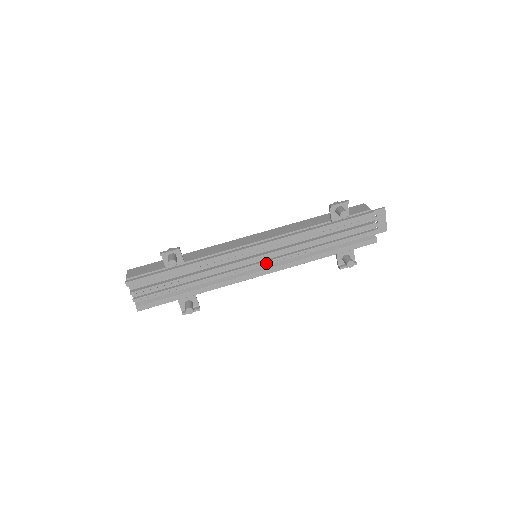
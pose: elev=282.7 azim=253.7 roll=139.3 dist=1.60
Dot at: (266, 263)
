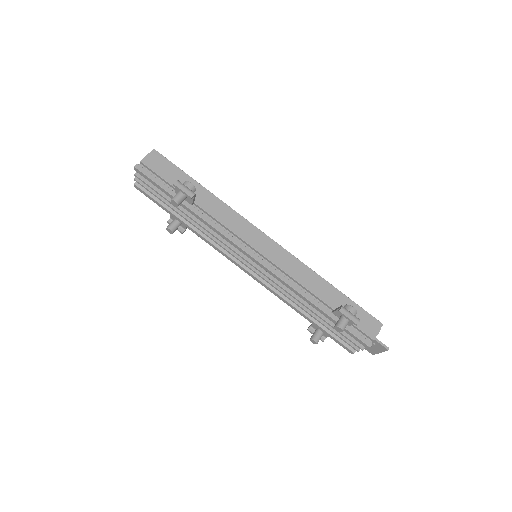
Dot at: (254, 272)
